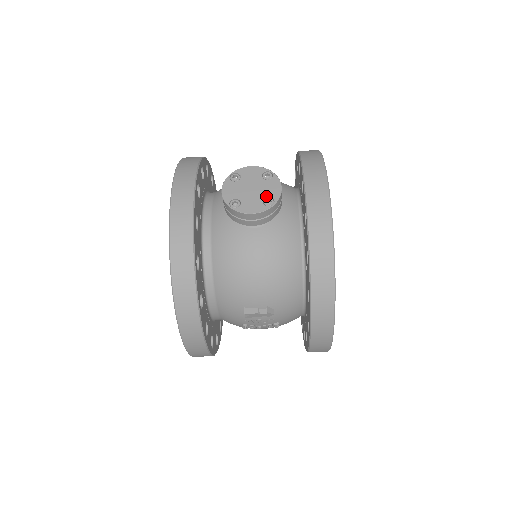
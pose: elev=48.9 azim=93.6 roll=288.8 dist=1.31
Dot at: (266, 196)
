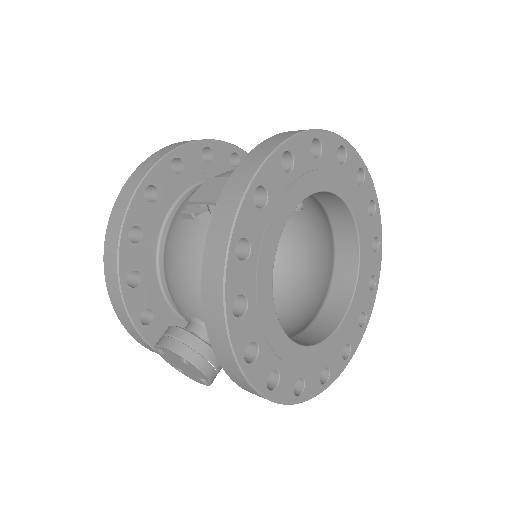
Dot at: (198, 377)
